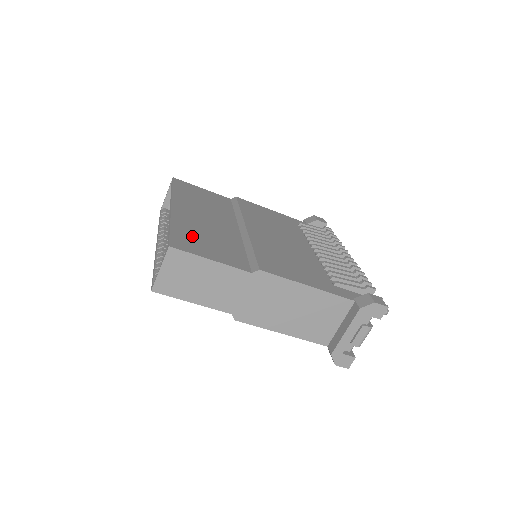
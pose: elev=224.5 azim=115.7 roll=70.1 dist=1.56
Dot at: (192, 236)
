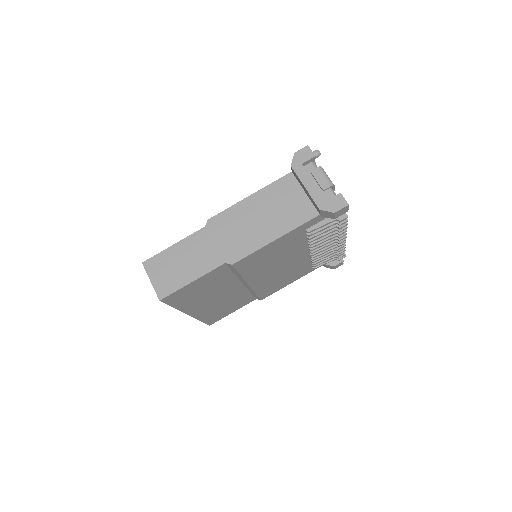
Dot at: occluded
